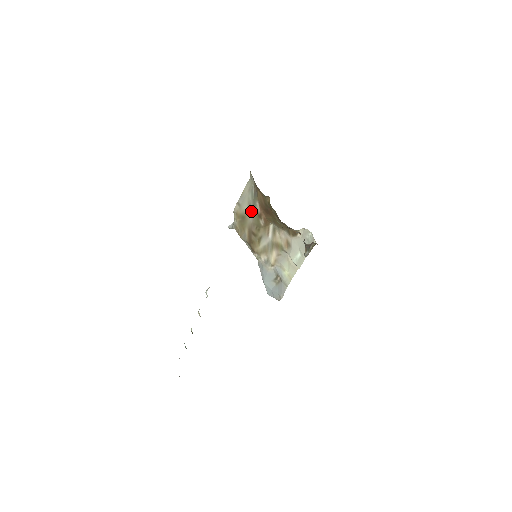
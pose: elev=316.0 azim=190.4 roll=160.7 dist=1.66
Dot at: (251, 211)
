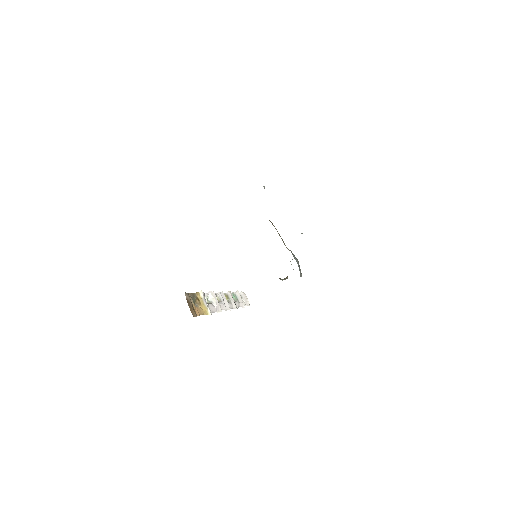
Dot at: occluded
